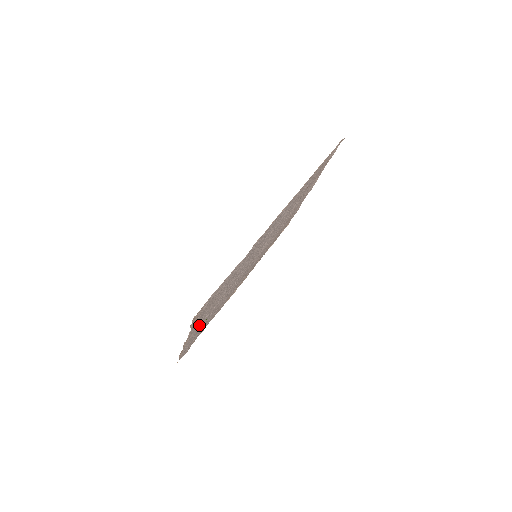
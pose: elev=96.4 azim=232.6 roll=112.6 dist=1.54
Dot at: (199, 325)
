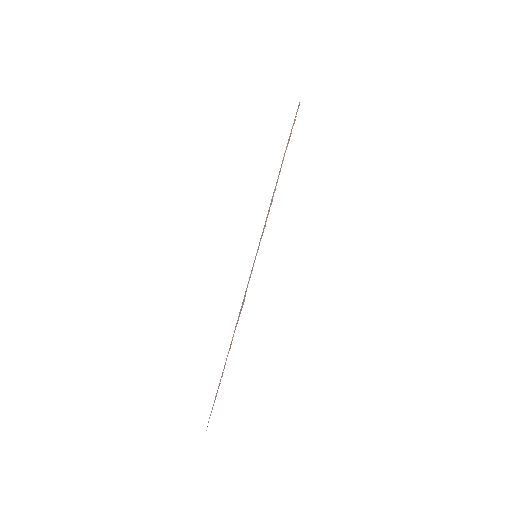
Dot at: occluded
